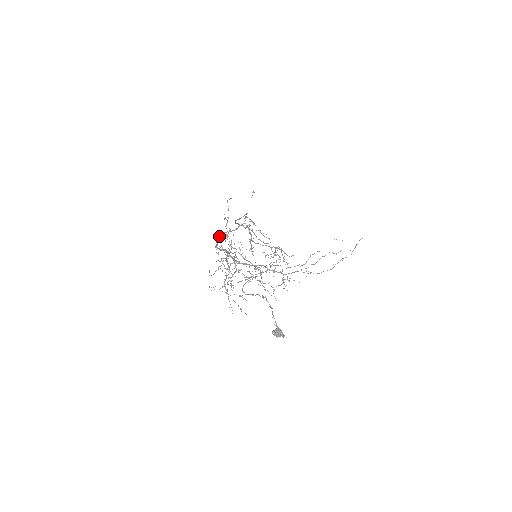
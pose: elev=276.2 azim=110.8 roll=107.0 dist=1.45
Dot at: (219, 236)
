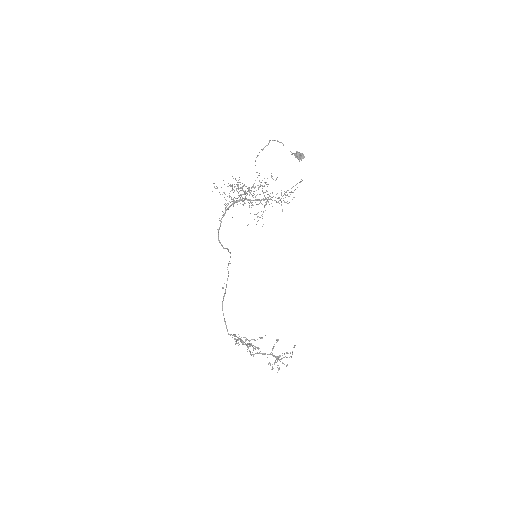
Dot at: (218, 236)
